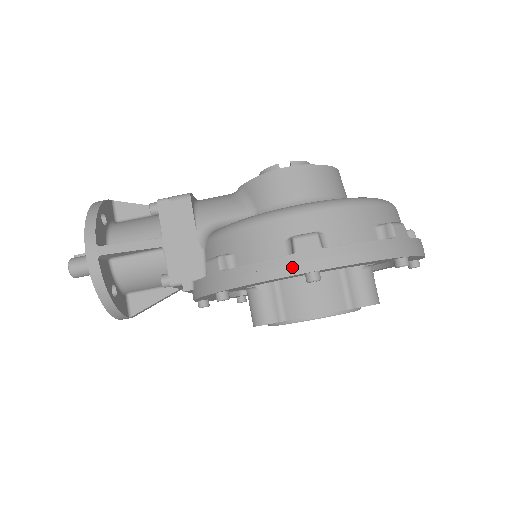
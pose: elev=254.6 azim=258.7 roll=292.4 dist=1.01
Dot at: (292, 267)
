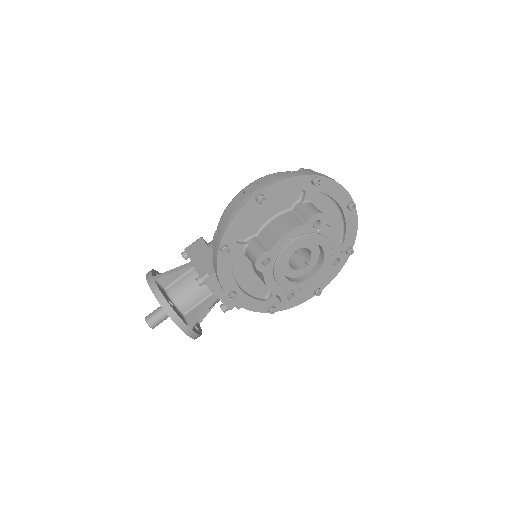
Dot at: (246, 199)
